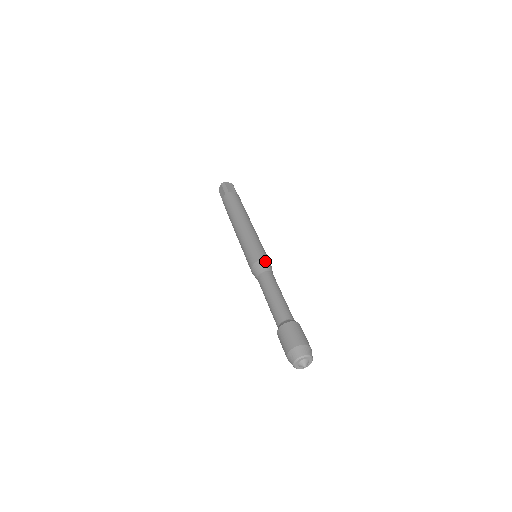
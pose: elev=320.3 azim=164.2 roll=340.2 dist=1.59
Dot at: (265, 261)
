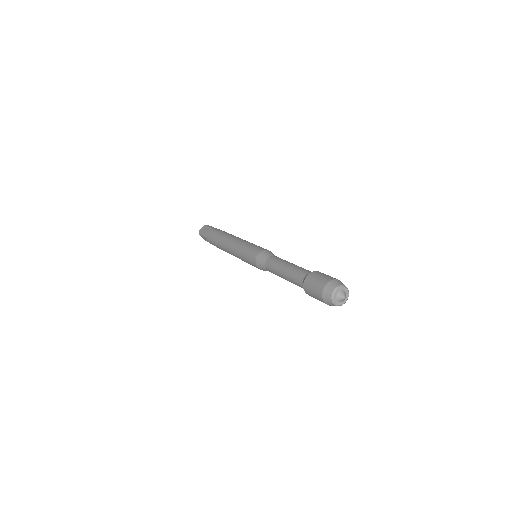
Dot at: occluded
